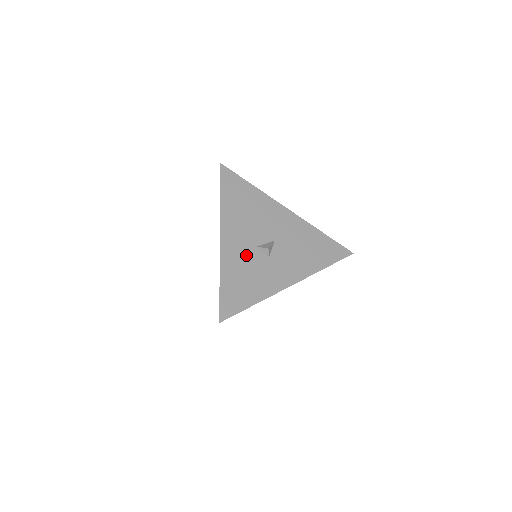
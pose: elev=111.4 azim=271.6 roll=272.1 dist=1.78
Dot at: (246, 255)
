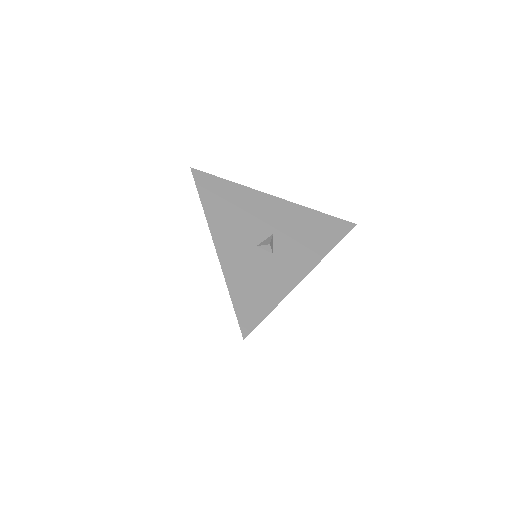
Dot at: (248, 258)
